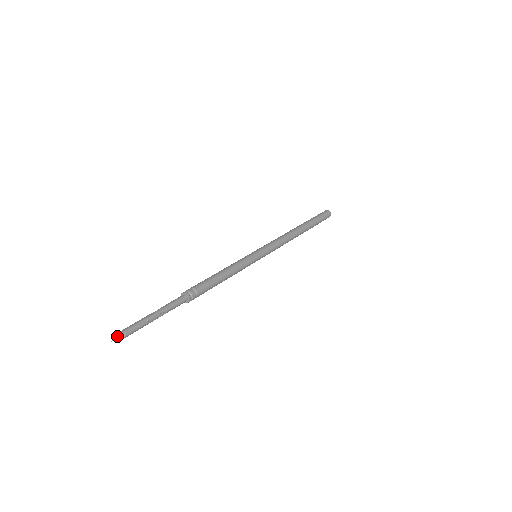
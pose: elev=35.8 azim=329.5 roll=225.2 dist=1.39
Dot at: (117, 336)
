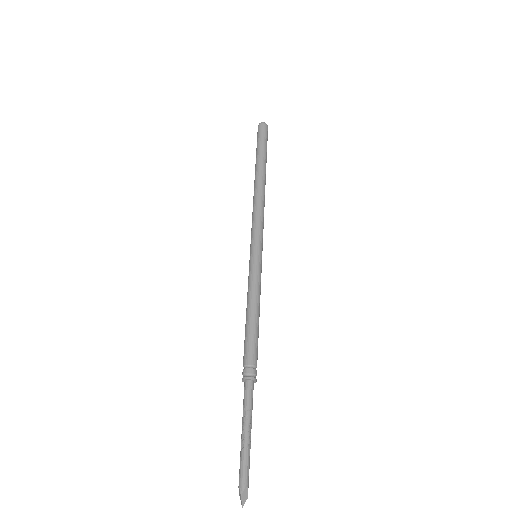
Dot at: (242, 498)
